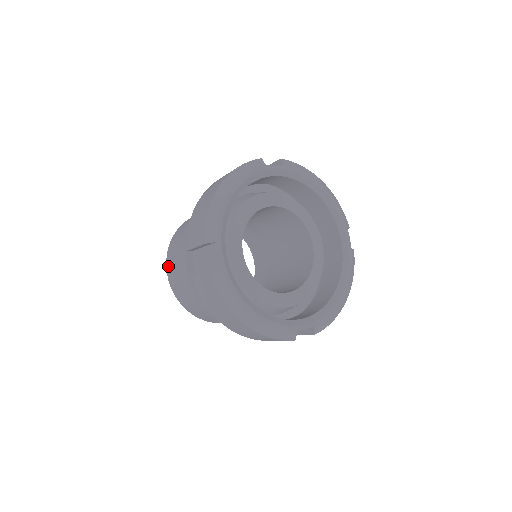
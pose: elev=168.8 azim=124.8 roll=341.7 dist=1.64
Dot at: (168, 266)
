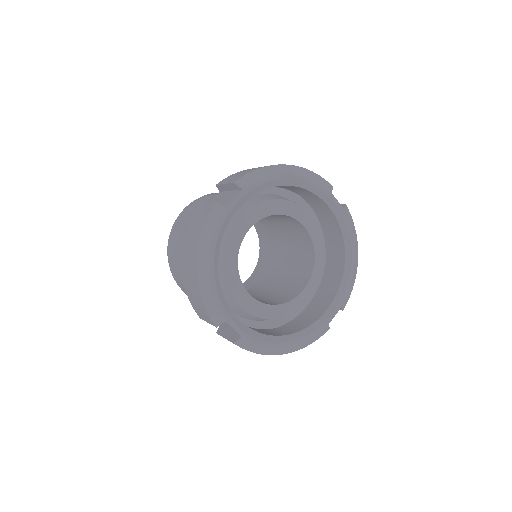
Dot at: (182, 289)
